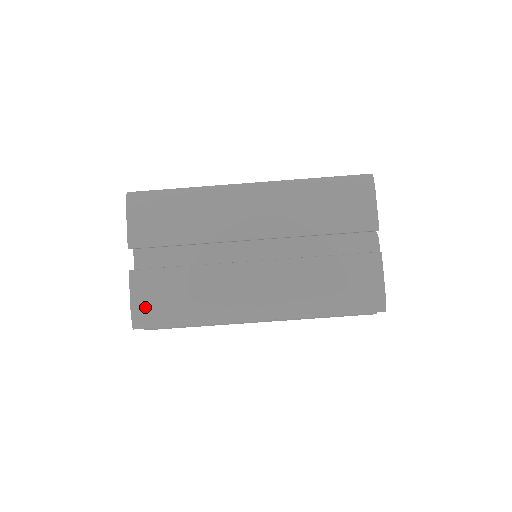
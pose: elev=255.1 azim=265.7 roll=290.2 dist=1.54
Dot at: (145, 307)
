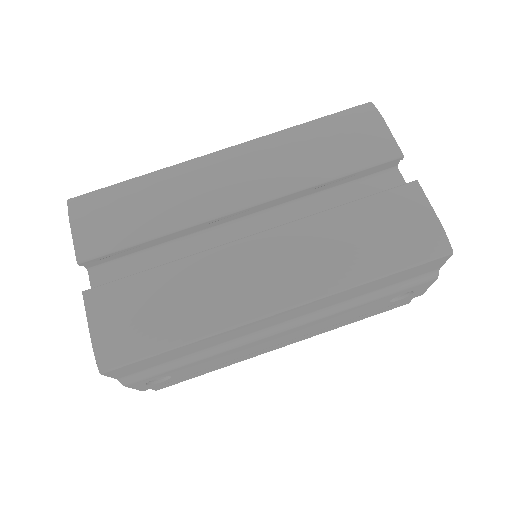
Dot at: (112, 335)
